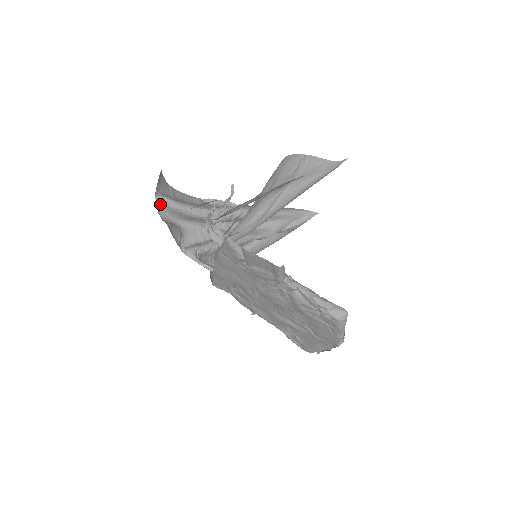
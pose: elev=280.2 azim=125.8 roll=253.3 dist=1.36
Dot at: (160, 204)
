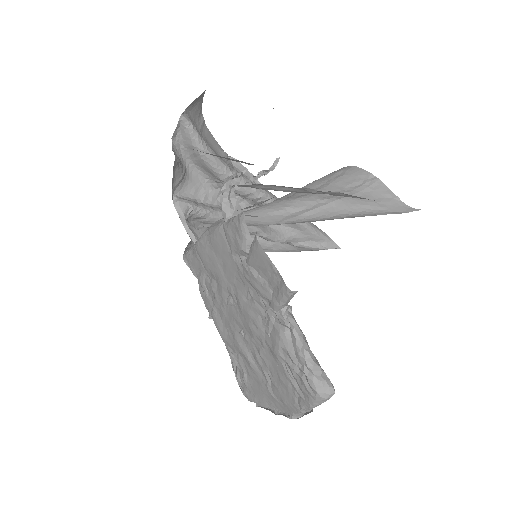
Dot at: (181, 128)
